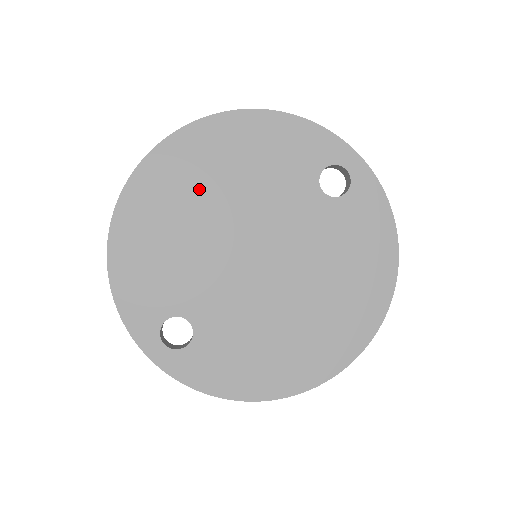
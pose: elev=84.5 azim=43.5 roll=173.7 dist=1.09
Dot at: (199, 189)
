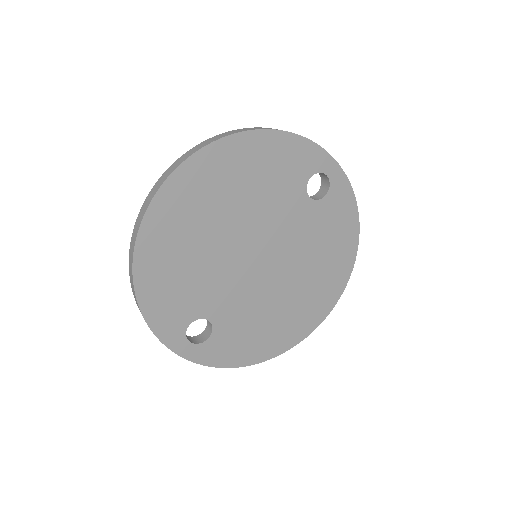
Dot at: (210, 211)
